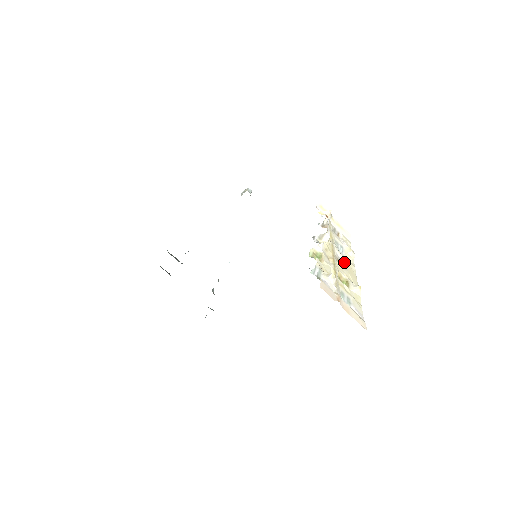
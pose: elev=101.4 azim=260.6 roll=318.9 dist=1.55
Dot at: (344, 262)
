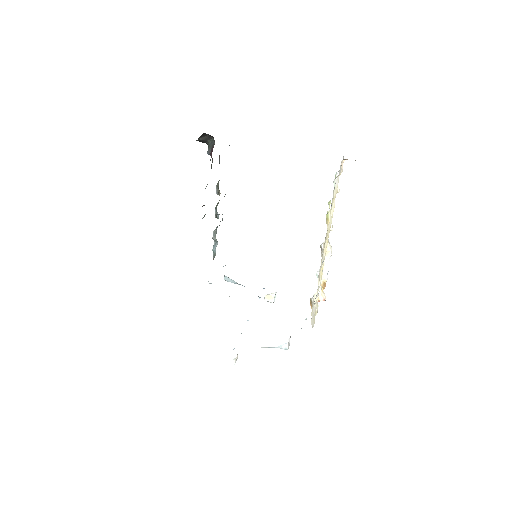
Dot at: (322, 258)
